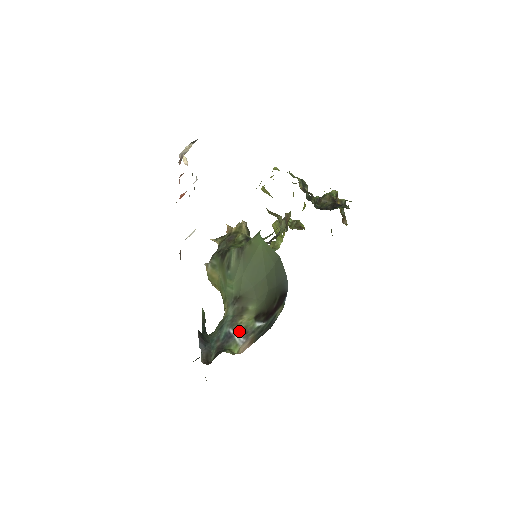
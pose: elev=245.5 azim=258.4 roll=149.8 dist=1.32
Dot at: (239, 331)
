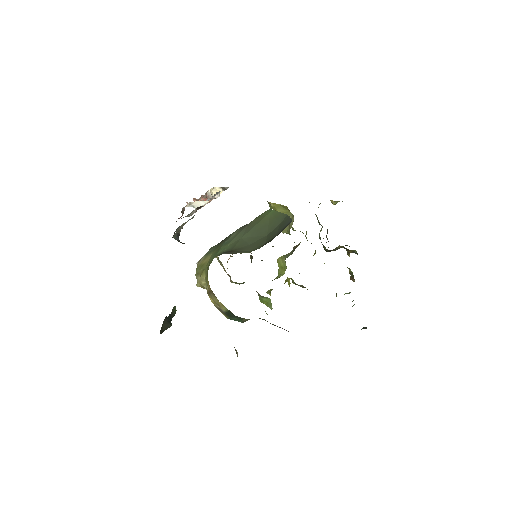
Dot at: occluded
